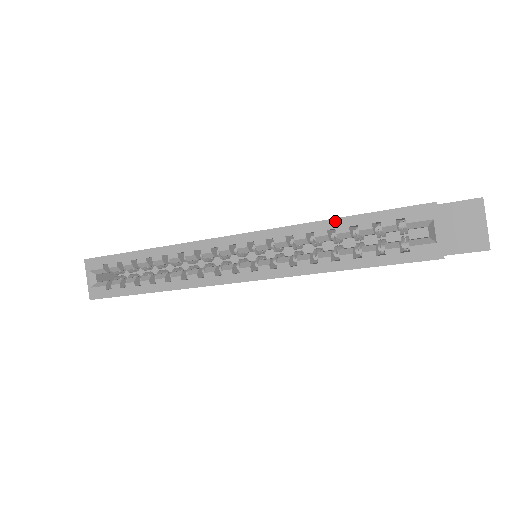
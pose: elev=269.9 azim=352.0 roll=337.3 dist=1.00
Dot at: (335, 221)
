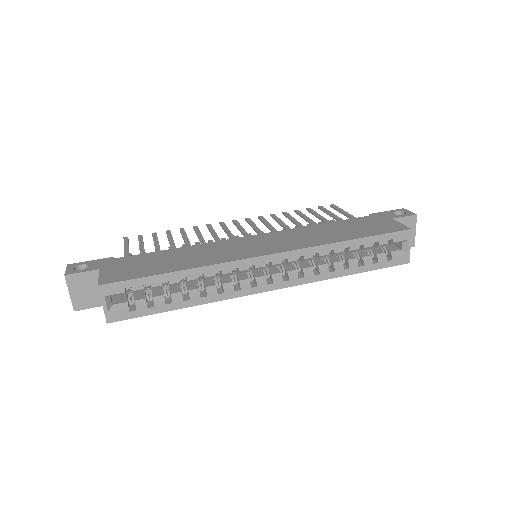
Dot at: (350, 242)
